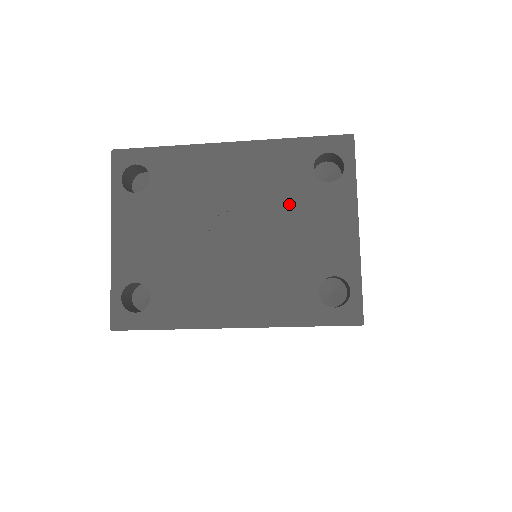
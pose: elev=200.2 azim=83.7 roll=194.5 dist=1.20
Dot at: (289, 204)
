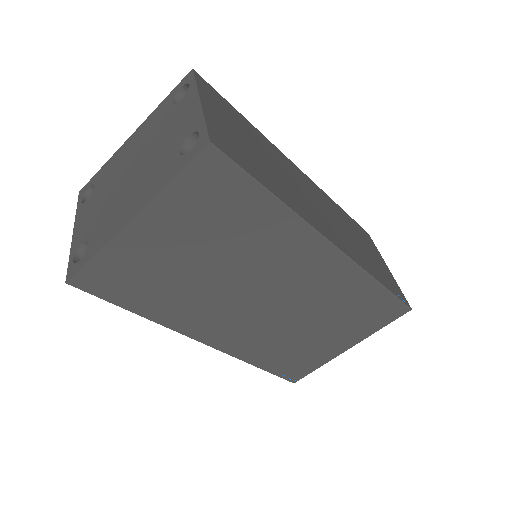
Dot at: (161, 129)
